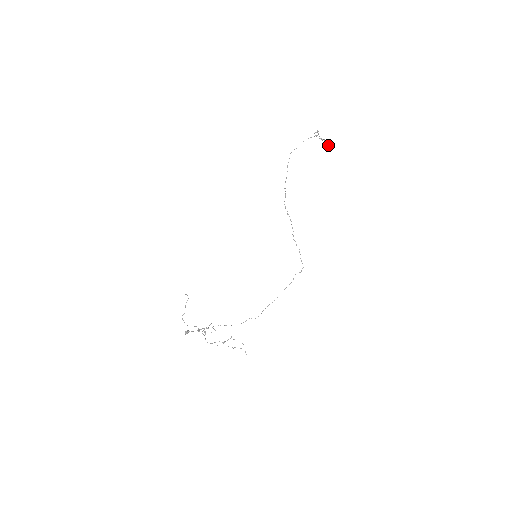
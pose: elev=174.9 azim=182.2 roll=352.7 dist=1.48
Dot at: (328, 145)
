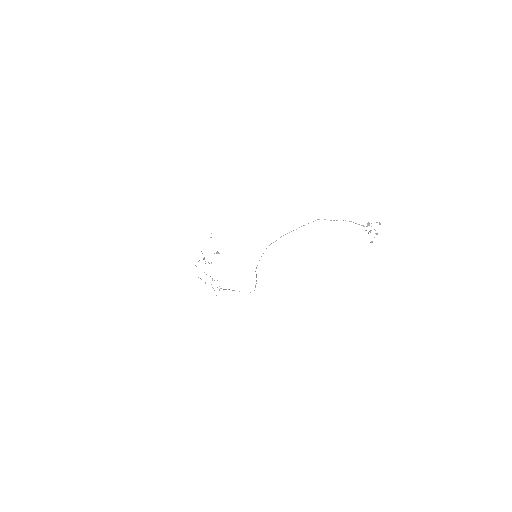
Dot at: (371, 241)
